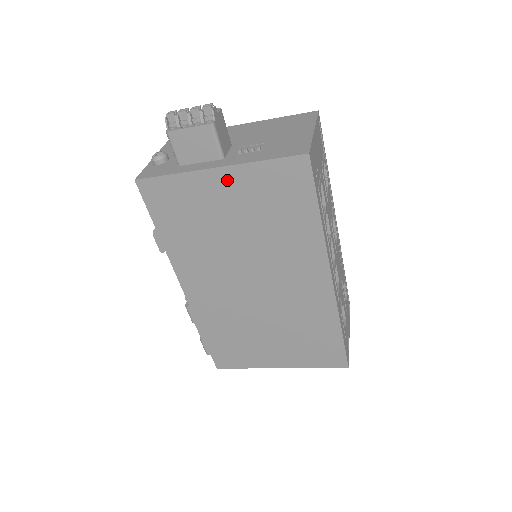
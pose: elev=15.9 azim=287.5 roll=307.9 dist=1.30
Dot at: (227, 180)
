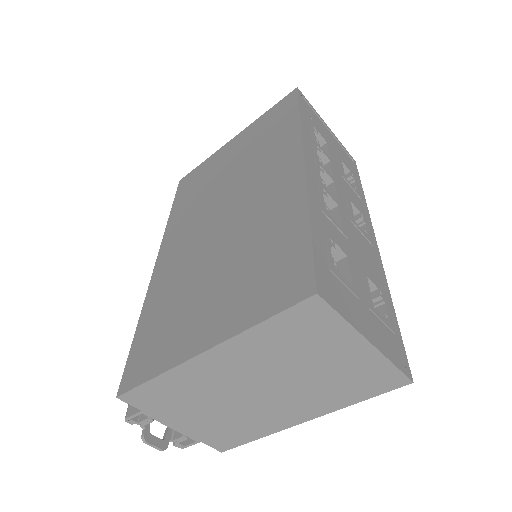
Dot at: (237, 141)
